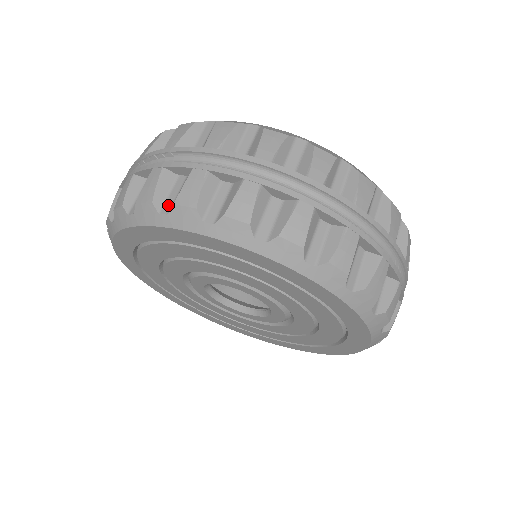
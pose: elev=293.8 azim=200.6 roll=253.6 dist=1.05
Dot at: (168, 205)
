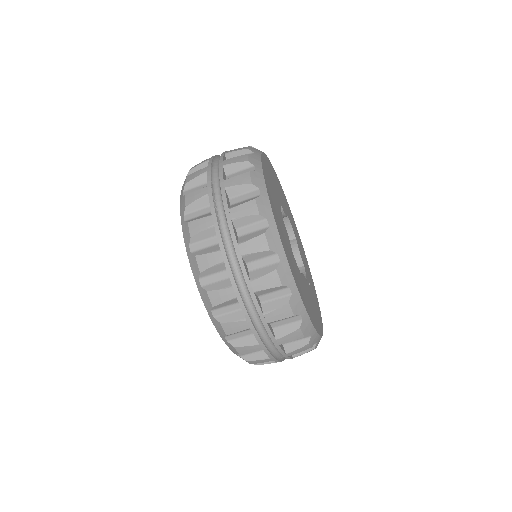
Dot at: (197, 247)
